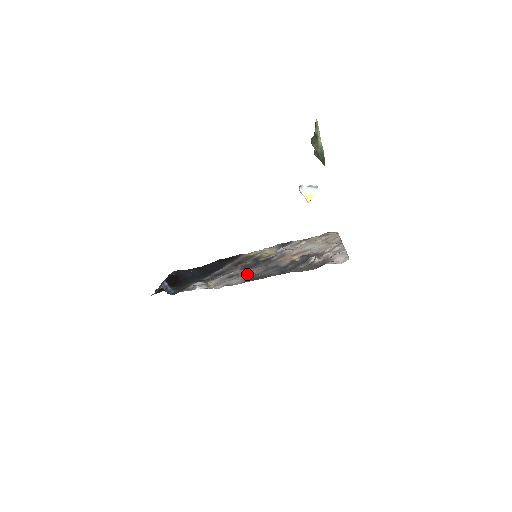
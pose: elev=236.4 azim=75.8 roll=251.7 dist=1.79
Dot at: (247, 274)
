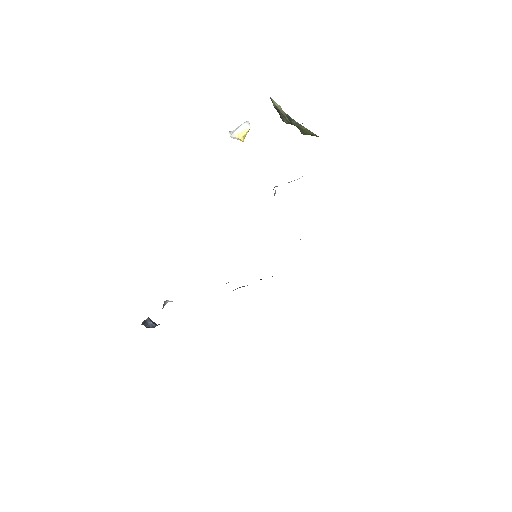
Dot at: occluded
